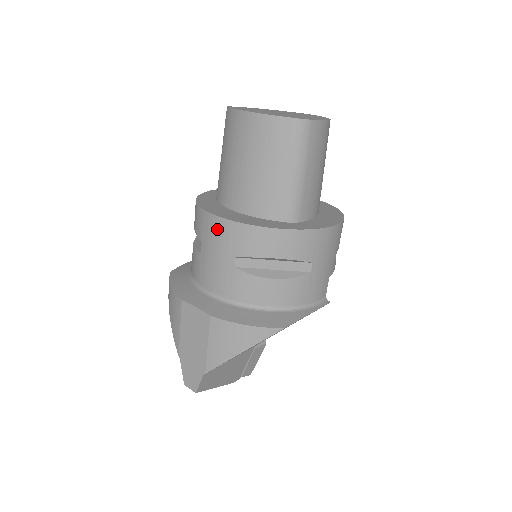
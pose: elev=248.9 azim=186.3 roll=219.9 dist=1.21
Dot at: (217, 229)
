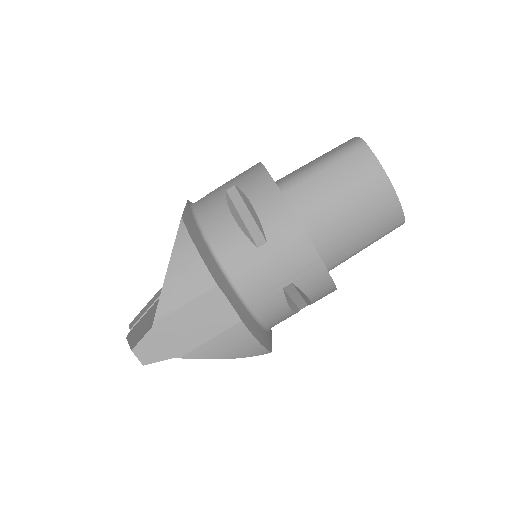
Dot at: (301, 251)
